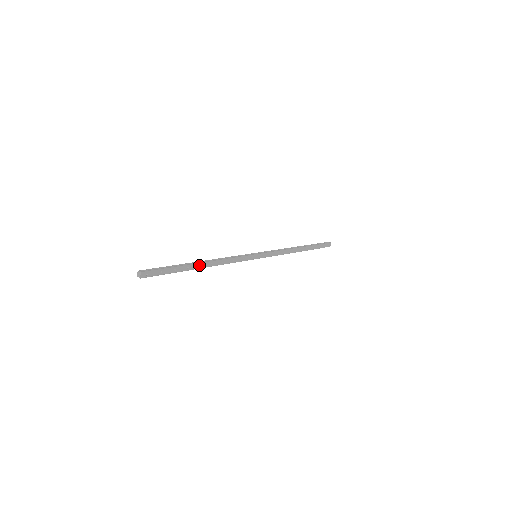
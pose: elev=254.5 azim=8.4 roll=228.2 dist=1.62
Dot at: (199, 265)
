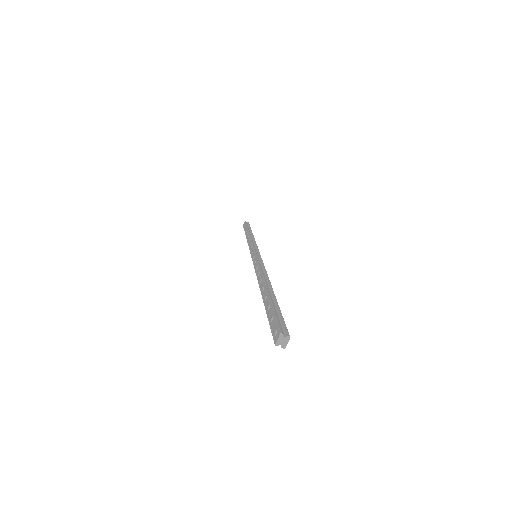
Dot at: occluded
